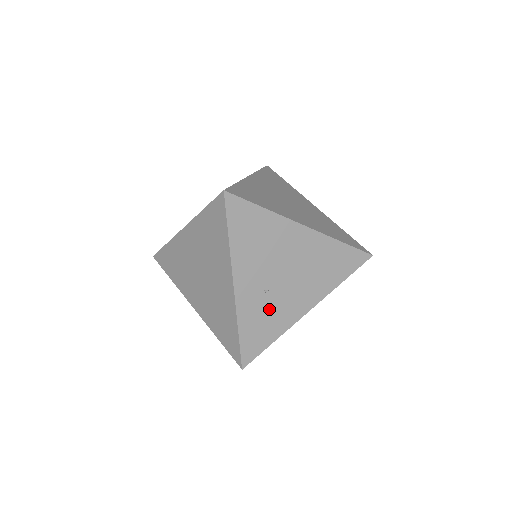
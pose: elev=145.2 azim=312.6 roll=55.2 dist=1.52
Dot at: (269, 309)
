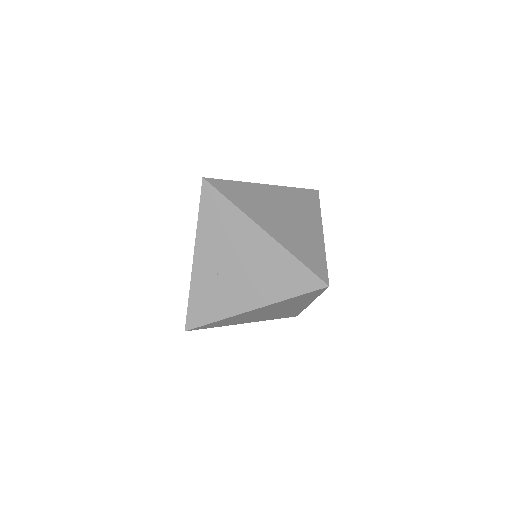
Dot at: (217, 291)
